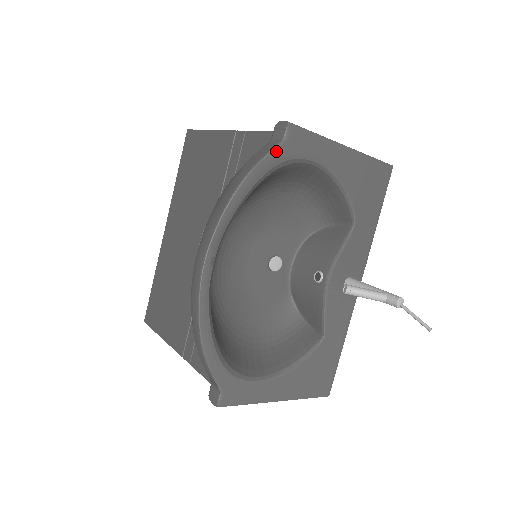
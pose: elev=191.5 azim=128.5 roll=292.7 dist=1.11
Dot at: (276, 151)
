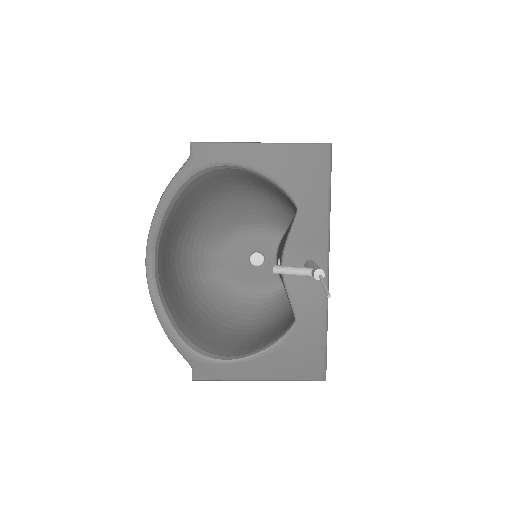
Dot at: (185, 167)
